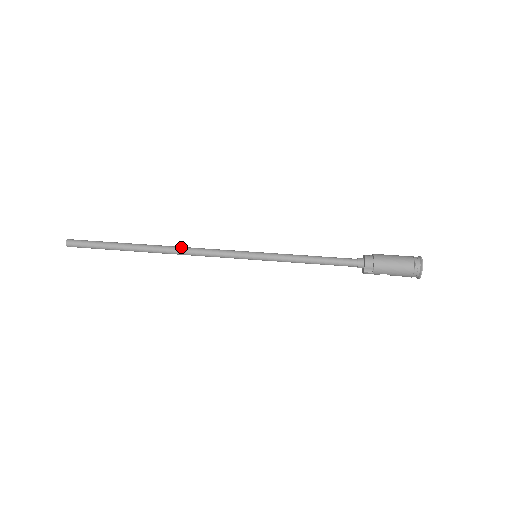
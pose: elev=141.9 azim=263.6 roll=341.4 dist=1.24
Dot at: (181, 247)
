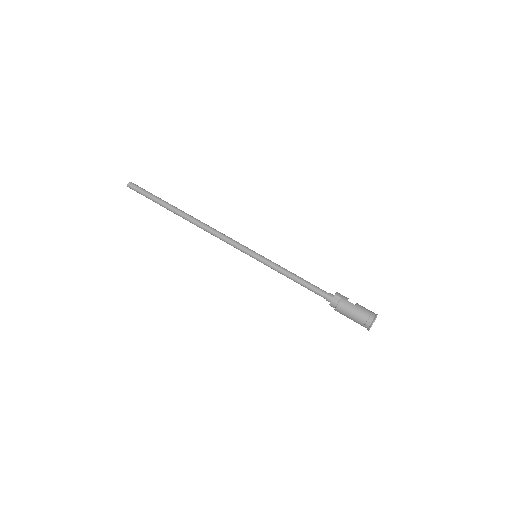
Dot at: (203, 228)
